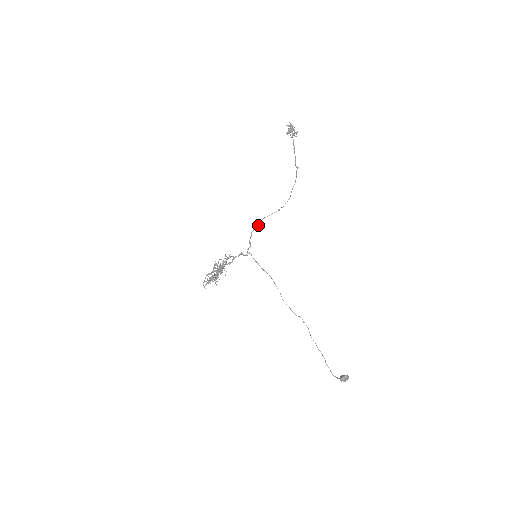
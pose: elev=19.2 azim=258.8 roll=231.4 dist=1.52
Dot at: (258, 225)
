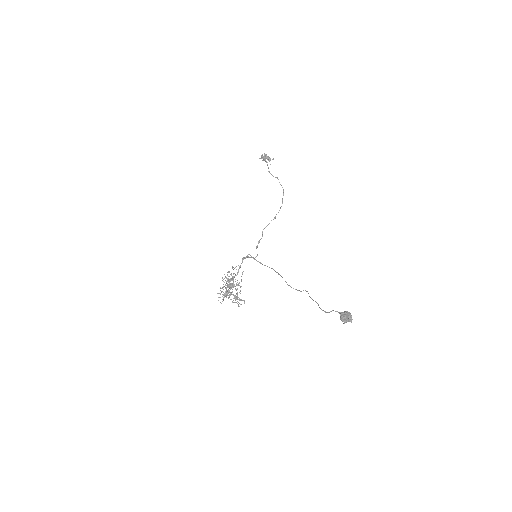
Dot at: (261, 238)
